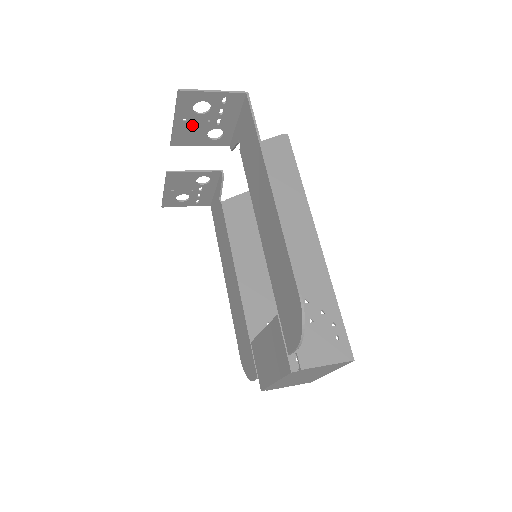
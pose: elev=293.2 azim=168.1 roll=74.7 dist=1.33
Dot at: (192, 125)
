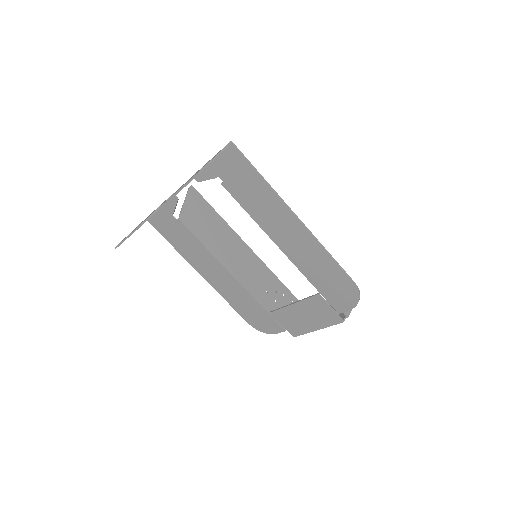
Dot at: occluded
